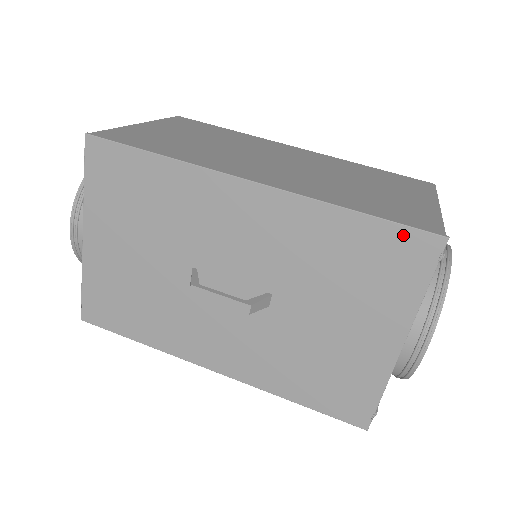
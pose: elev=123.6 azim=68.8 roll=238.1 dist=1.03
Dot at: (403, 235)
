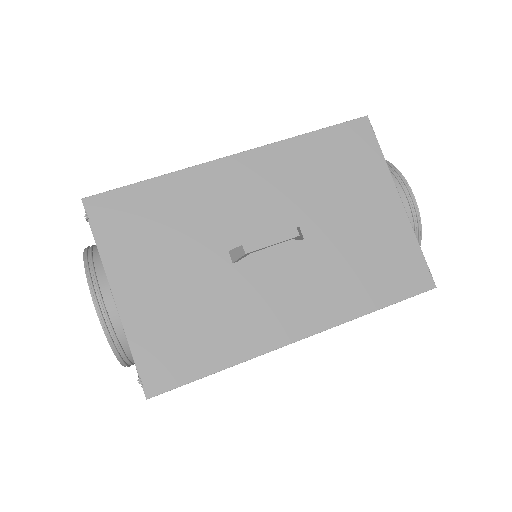
Dot at: (345, 129)
